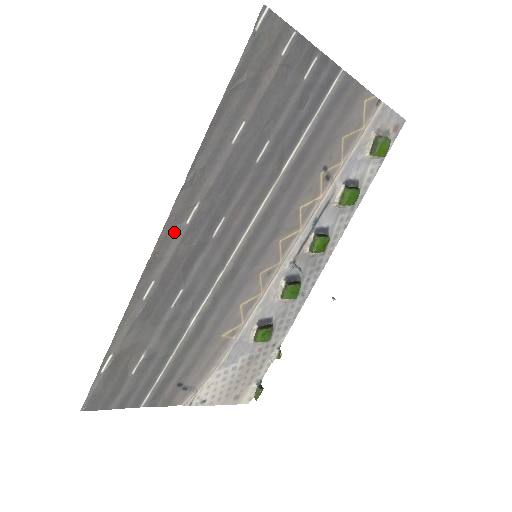
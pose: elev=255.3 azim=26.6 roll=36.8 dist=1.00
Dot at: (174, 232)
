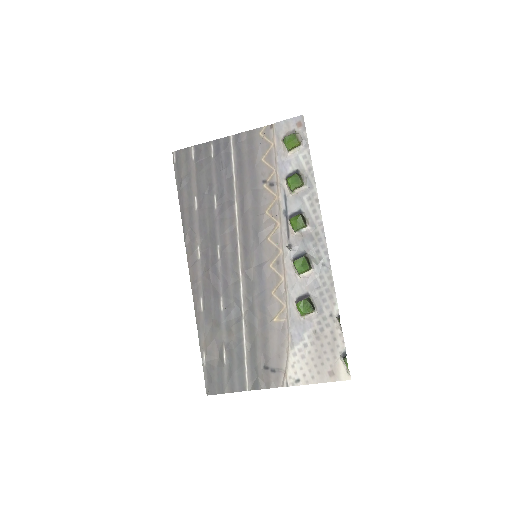
Dot at: (195, 267)
